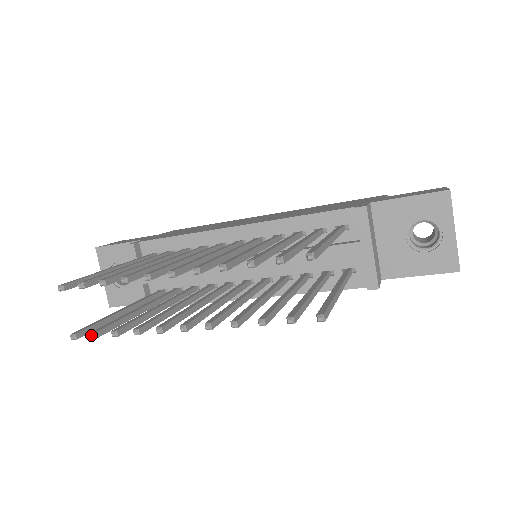
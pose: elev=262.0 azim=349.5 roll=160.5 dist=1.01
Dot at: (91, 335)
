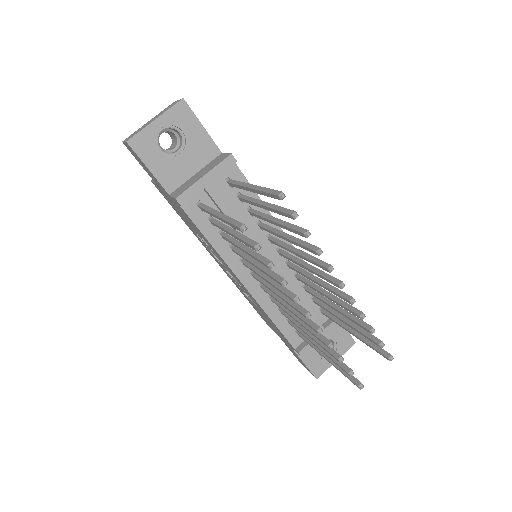
Dot at: (260, 247)
